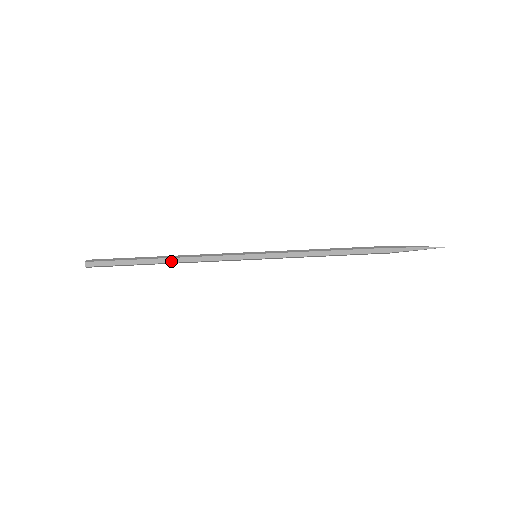
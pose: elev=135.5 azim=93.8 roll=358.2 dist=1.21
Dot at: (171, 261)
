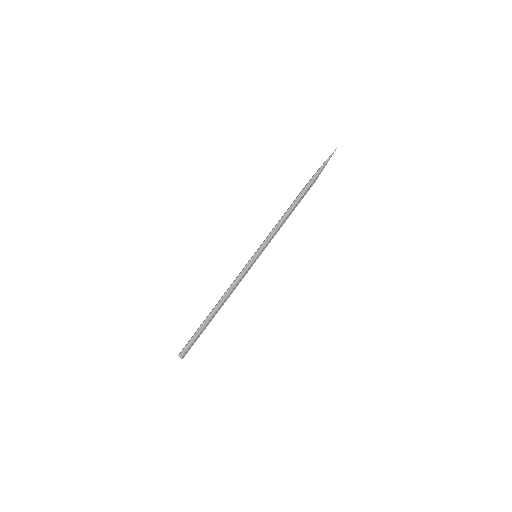
Dot at: occluded
